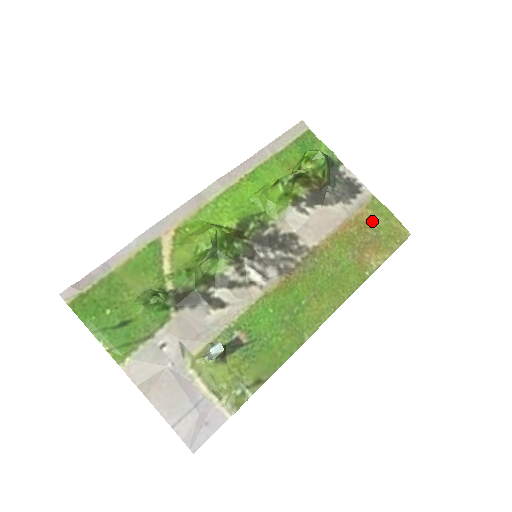
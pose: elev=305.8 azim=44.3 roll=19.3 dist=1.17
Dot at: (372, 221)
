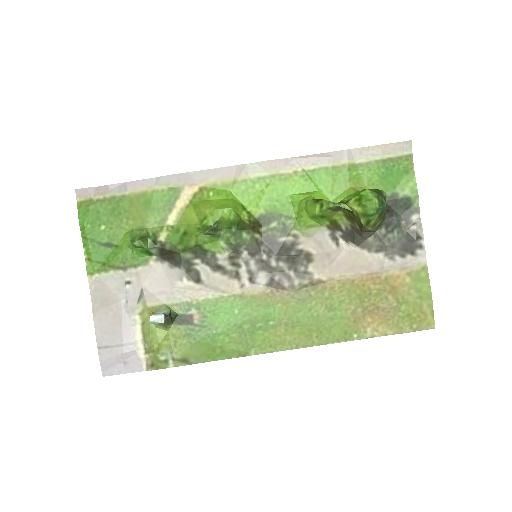
Dot at: (403, 290)
